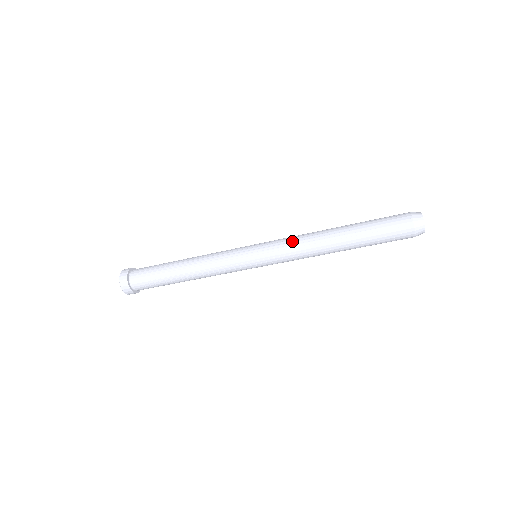
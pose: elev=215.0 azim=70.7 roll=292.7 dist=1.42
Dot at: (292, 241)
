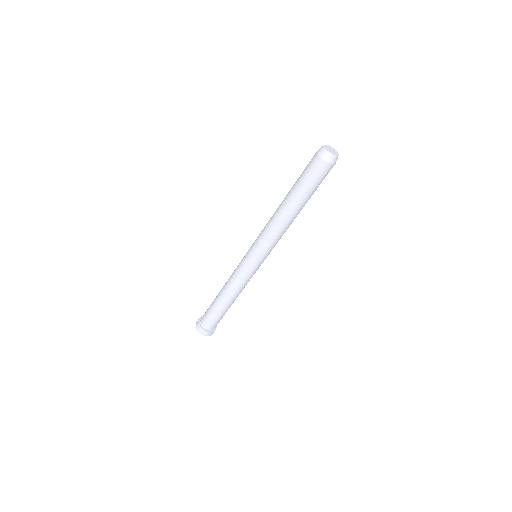
Dot at: (264, 228)
